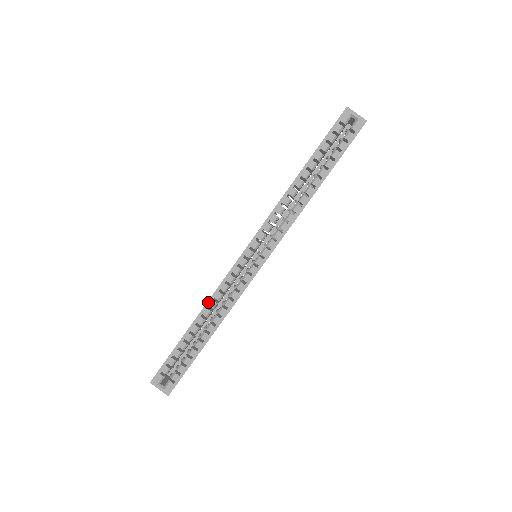
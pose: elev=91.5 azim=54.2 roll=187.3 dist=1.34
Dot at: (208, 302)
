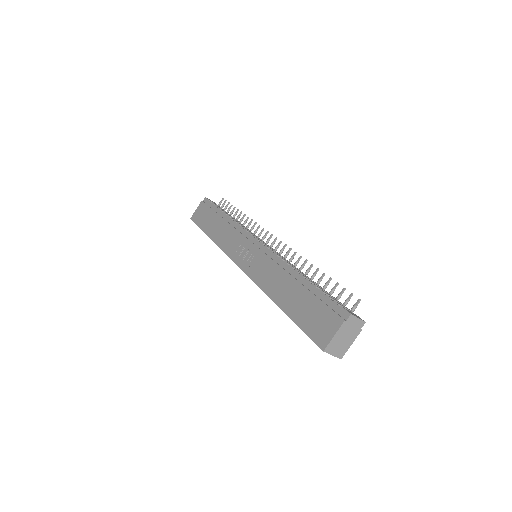
Dot at: (218, 245)
